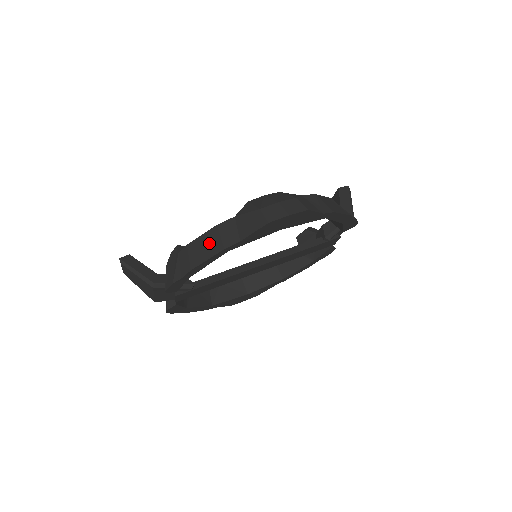
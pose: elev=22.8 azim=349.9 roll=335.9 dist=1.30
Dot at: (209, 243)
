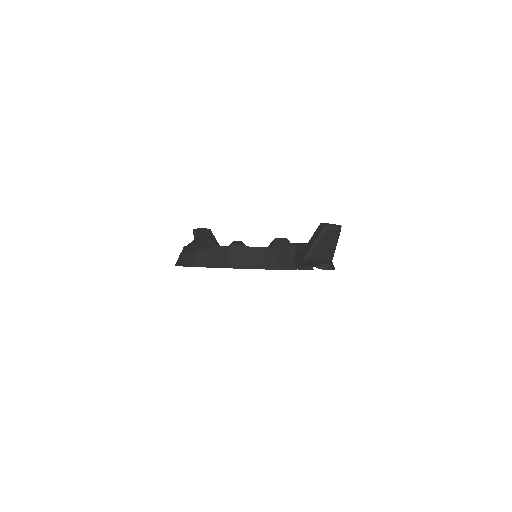
Dot at: occluded
